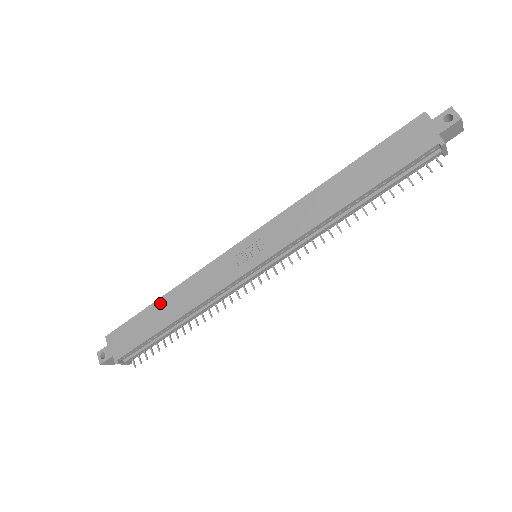
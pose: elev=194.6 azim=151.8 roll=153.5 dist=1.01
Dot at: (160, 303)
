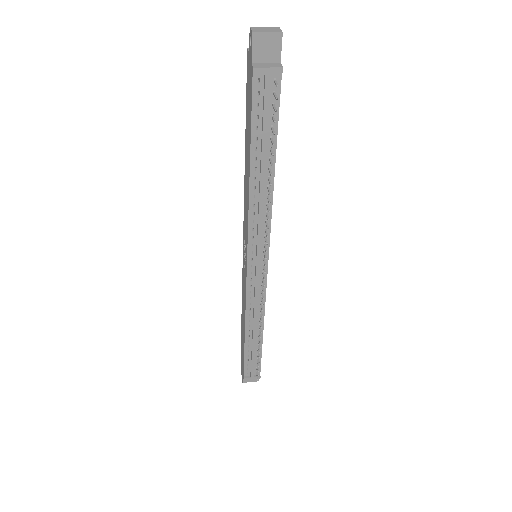
Dot at: (242, 322)
